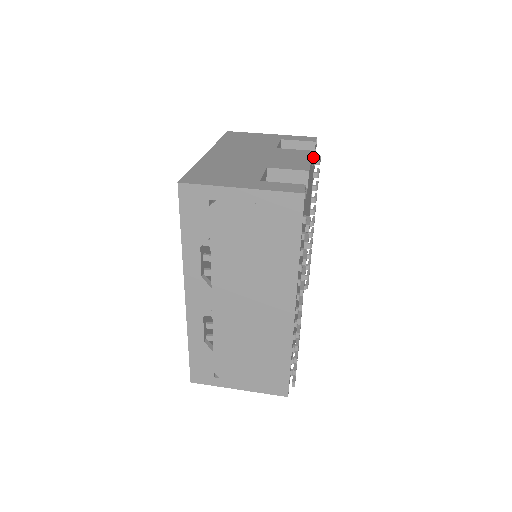
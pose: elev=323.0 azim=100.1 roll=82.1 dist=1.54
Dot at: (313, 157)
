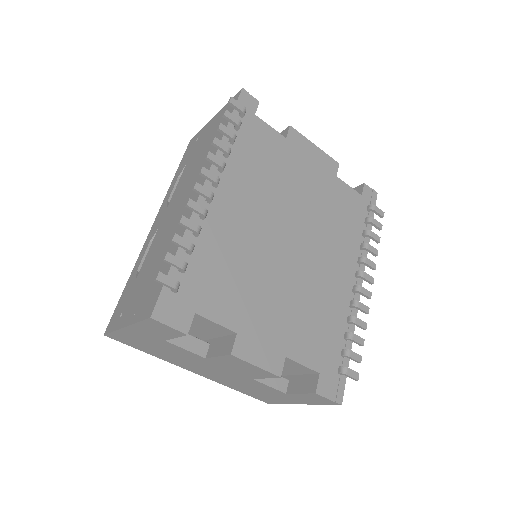
Dot at: (358, 193)
